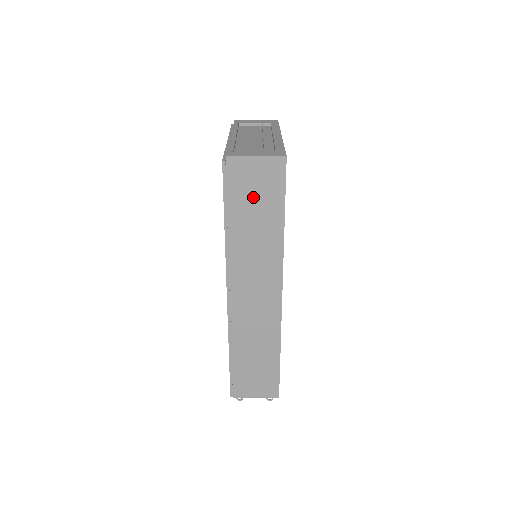
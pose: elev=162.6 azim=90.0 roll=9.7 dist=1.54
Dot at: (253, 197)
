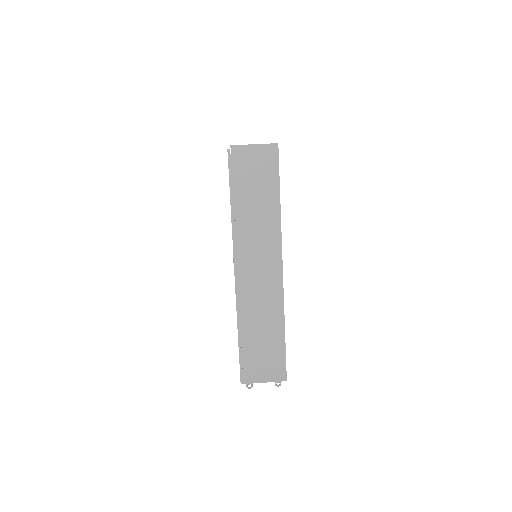
Dot at: (253, 179)
